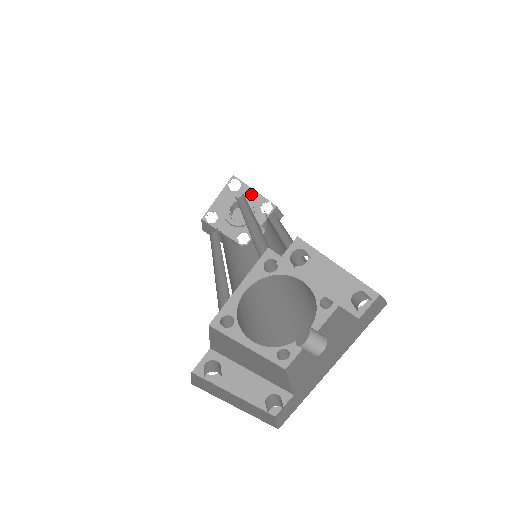
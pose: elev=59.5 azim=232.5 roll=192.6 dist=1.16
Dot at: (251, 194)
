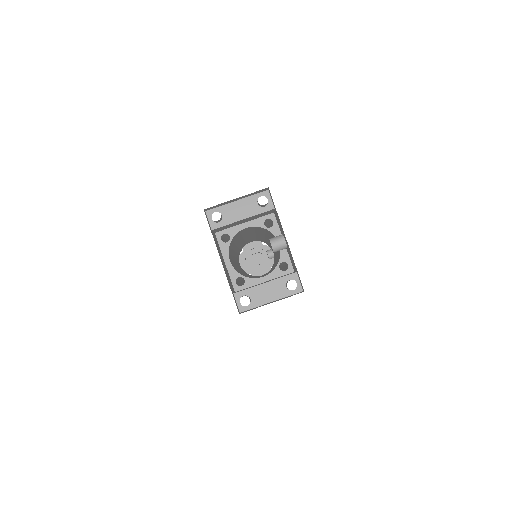
Dot at: (251, 244)
